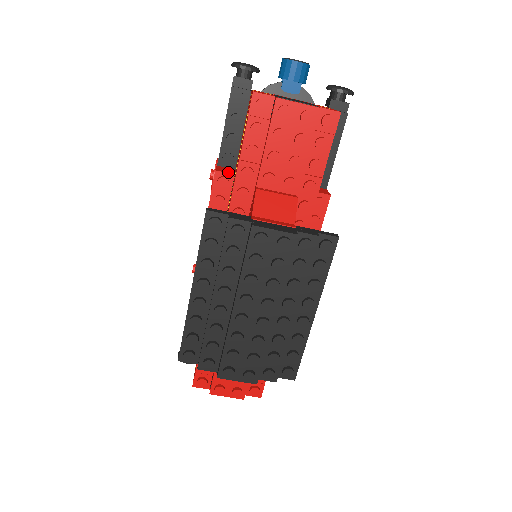
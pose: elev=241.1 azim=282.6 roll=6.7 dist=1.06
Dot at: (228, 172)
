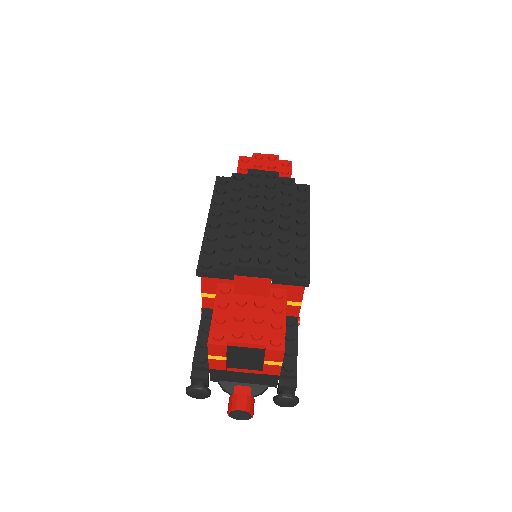
Dot at: occluded
